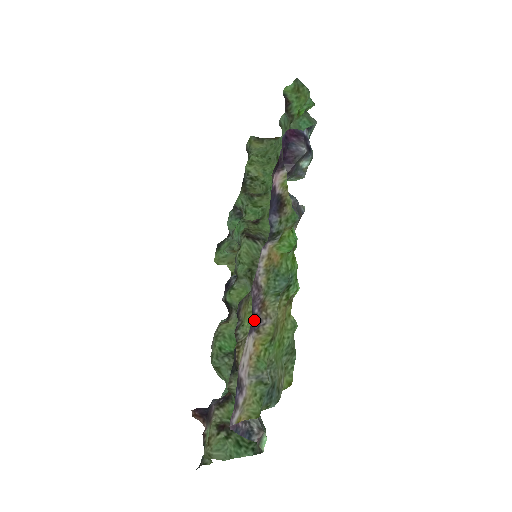
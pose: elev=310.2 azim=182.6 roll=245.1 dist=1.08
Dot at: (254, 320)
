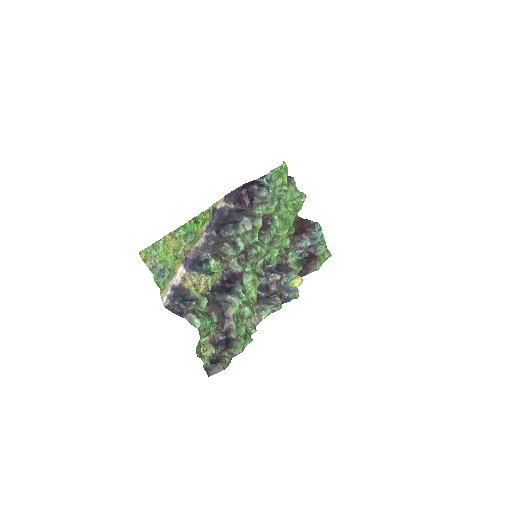
Dot at: (186, 260)
